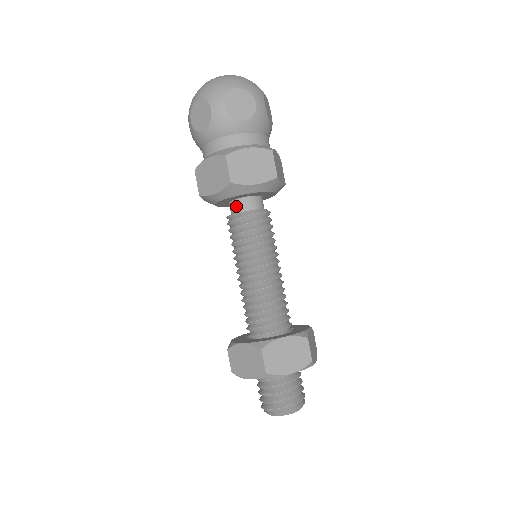
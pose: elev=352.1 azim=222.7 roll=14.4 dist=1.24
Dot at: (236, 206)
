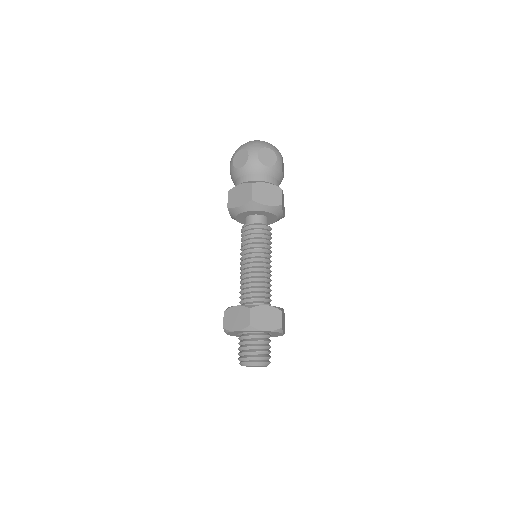
Dot at: (245, 223)
